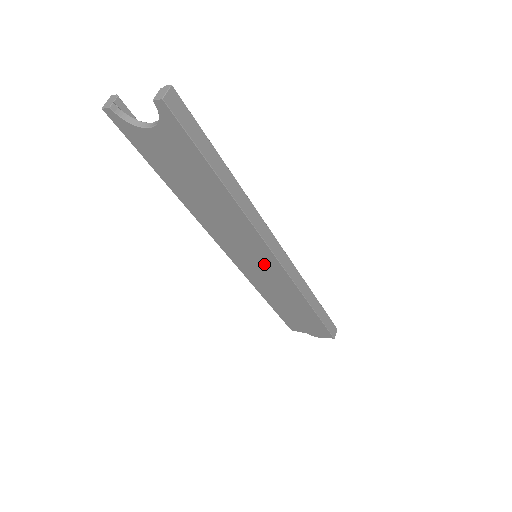
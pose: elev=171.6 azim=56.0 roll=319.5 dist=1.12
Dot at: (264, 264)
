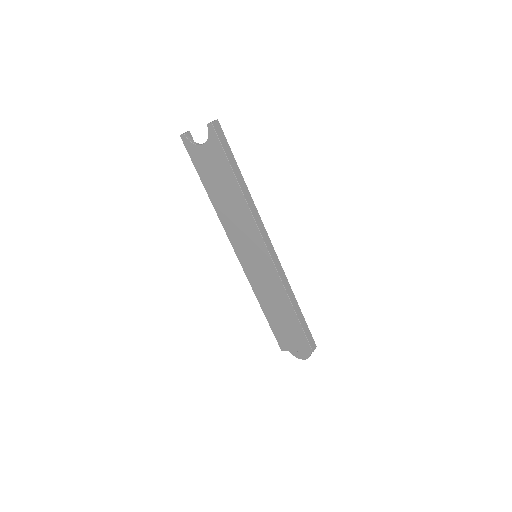
Dot at: (260, 260)
